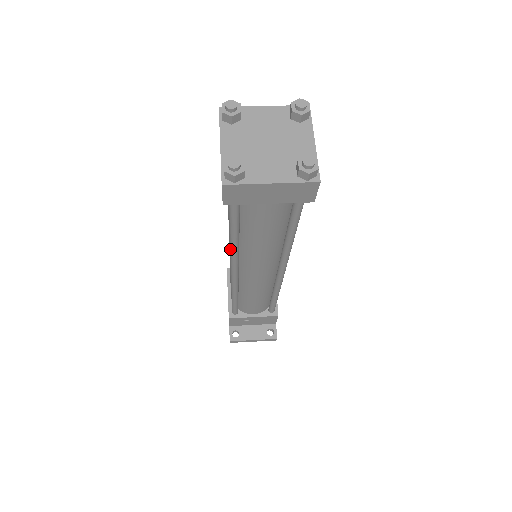
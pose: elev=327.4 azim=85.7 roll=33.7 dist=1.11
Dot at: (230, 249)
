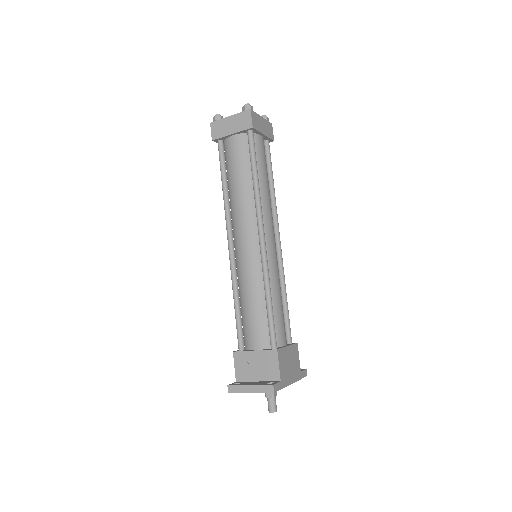
Dot at: (224, 204)
